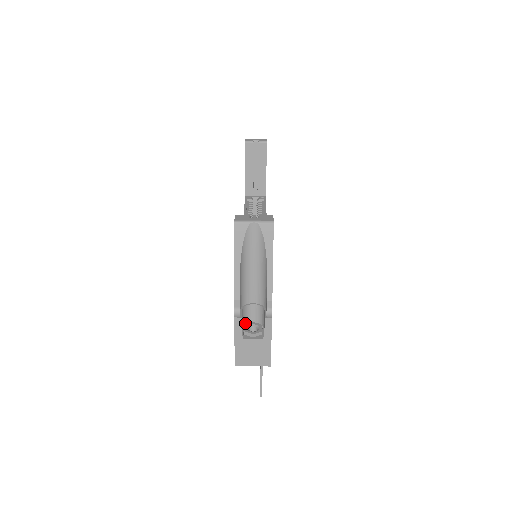
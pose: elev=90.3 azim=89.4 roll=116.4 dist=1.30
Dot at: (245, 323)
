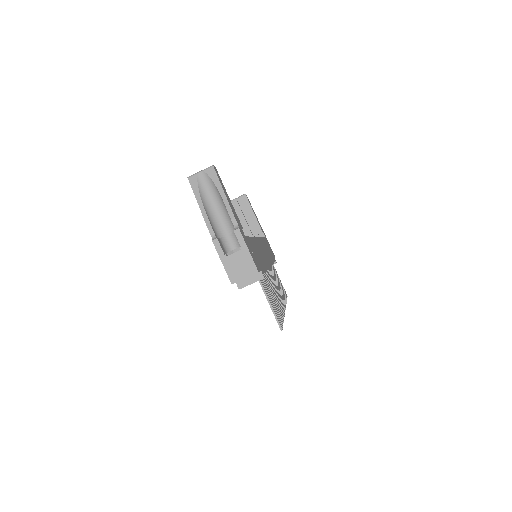
Dot at: occluded
